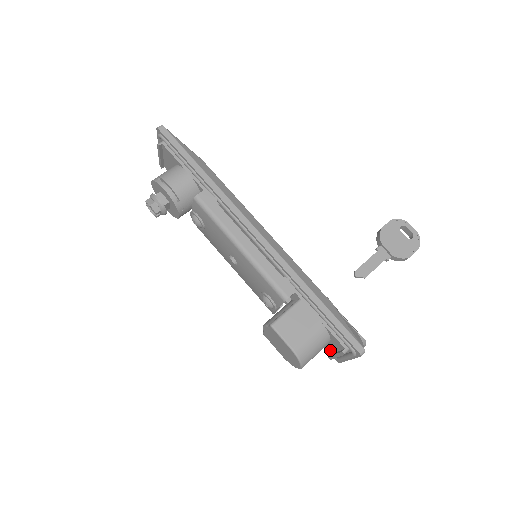
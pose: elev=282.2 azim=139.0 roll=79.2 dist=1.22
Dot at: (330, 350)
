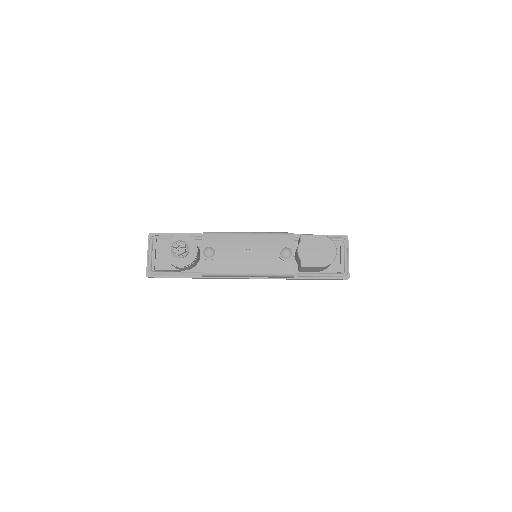
Dot at: (337, 265)
